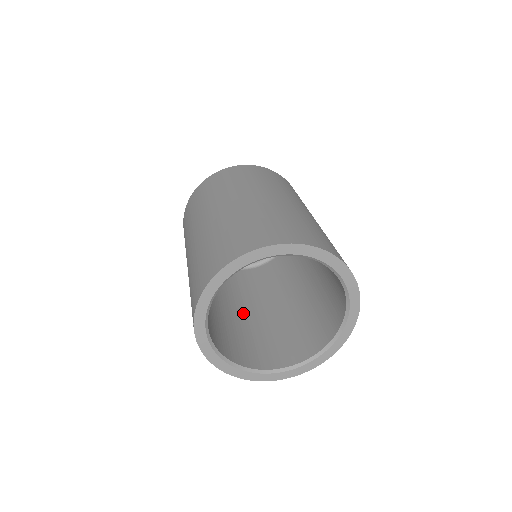
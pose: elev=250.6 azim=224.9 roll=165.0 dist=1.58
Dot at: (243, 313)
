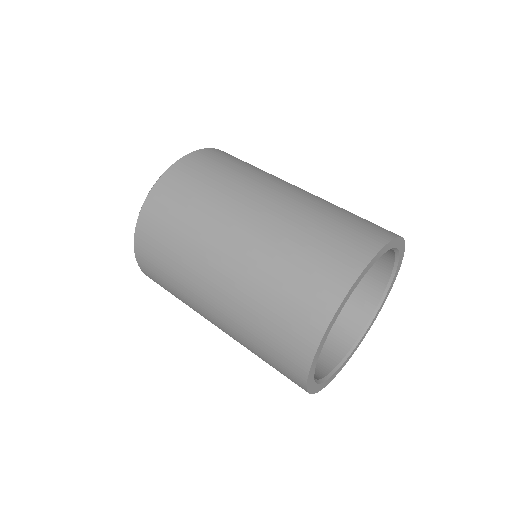
Dot at: occluded
